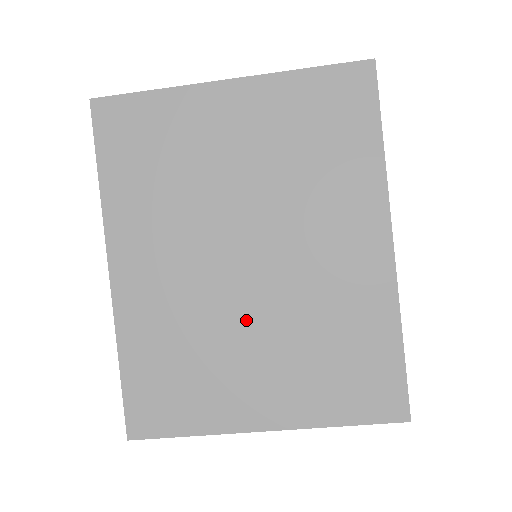
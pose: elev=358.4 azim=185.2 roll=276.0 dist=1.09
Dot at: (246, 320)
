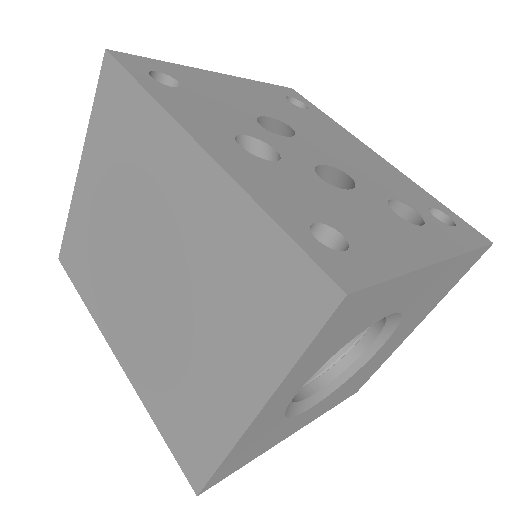
Dot at: (181, 321)
